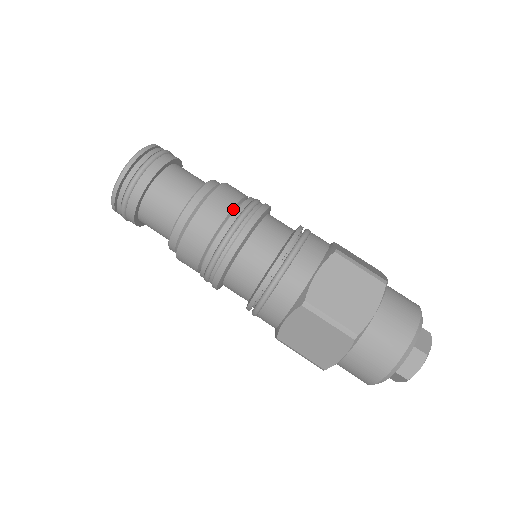
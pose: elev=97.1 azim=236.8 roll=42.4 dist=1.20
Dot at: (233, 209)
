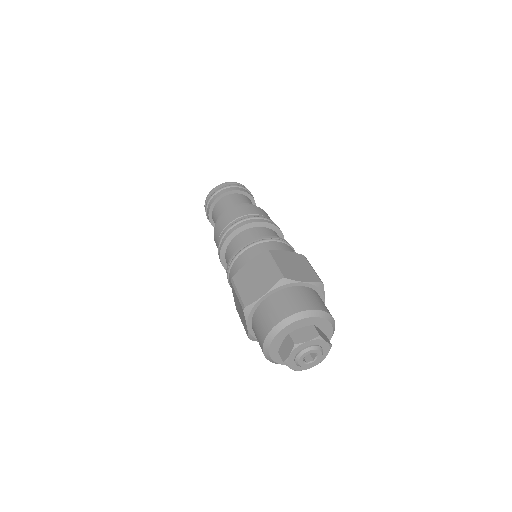
Dot at: occluded
